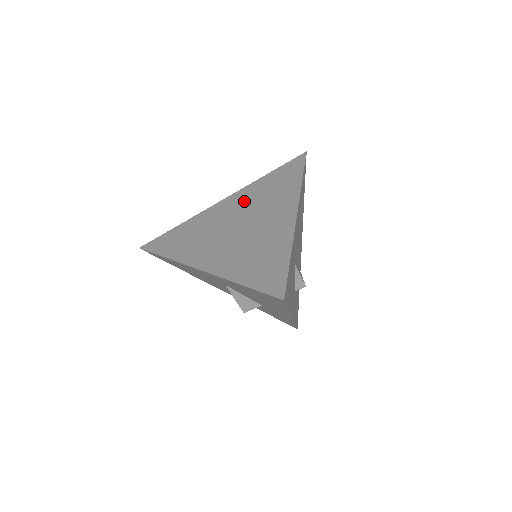
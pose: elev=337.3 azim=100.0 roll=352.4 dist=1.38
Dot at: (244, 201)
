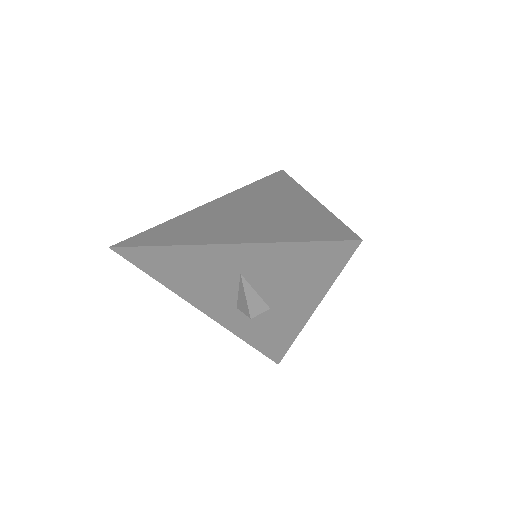
Dot at: (237, 200)
